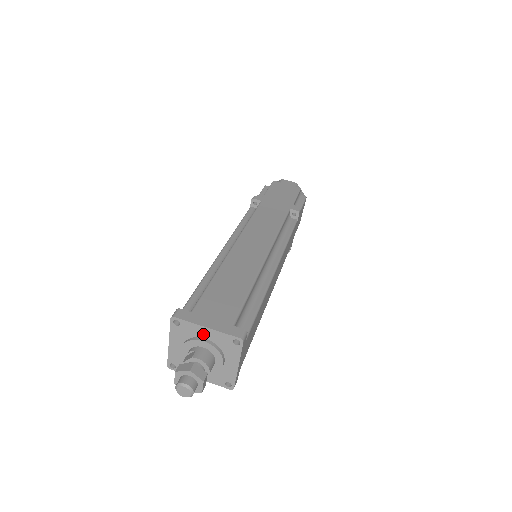
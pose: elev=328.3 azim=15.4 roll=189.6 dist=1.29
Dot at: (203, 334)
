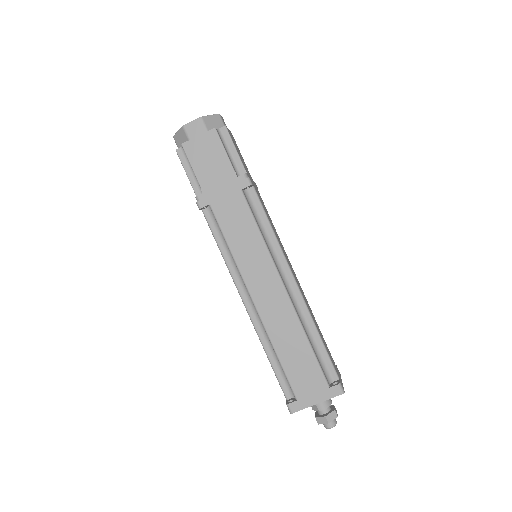
Dot at: occluded
